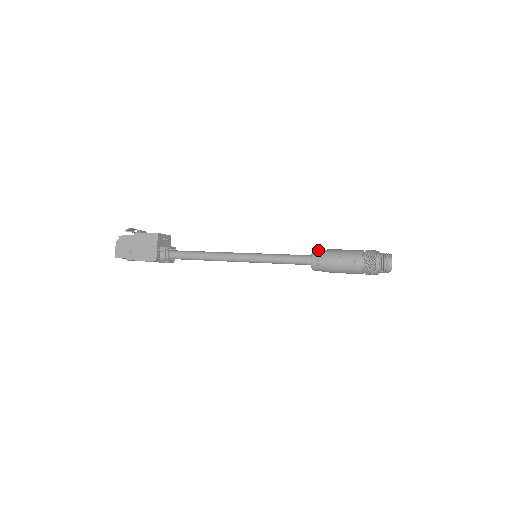
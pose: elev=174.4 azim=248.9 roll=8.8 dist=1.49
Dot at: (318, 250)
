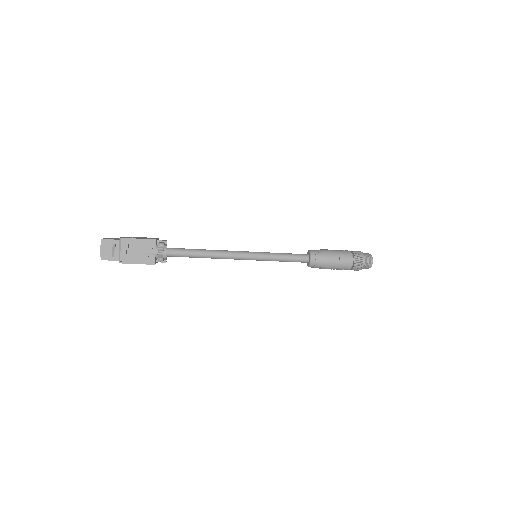
Dot at: occluded
